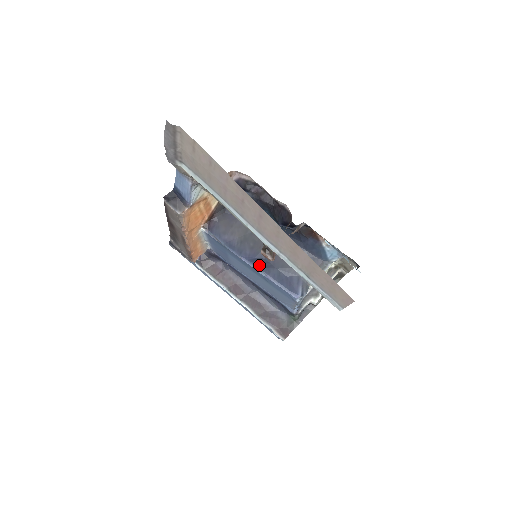
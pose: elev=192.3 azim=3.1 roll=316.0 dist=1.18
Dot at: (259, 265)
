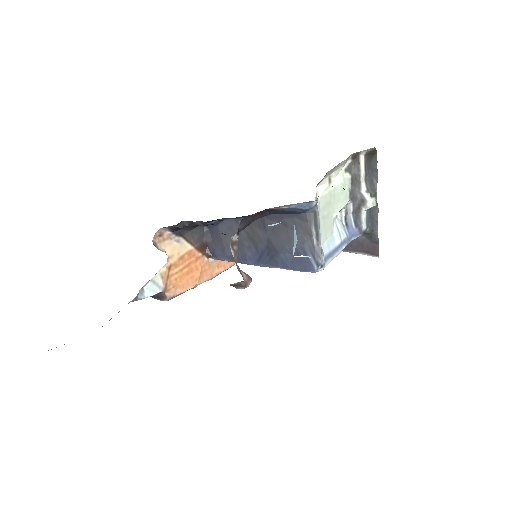
Dot at: (265, 261)
